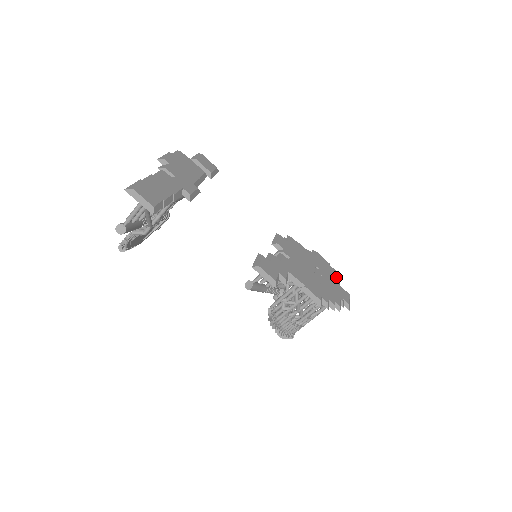
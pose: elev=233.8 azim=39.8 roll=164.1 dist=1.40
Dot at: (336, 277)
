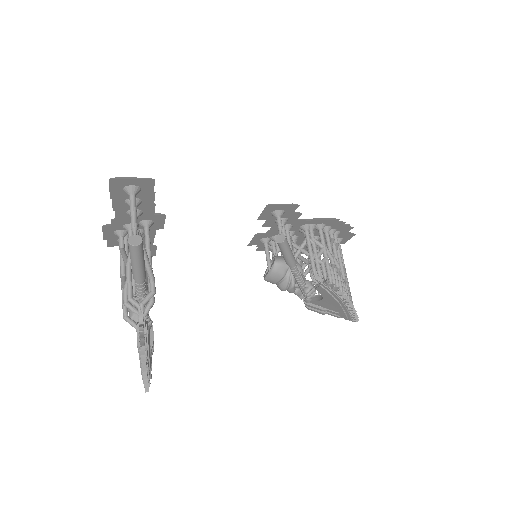
Dot at: occluded
